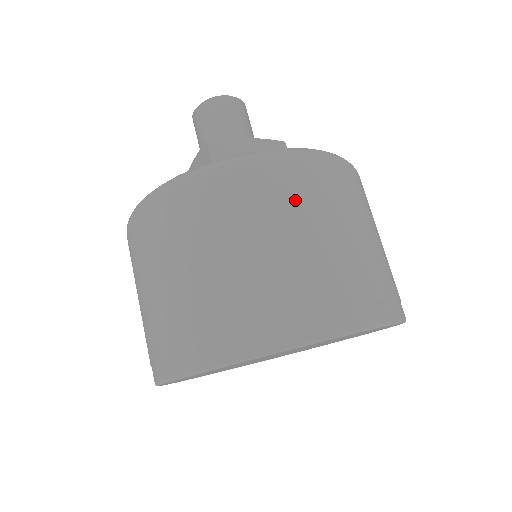
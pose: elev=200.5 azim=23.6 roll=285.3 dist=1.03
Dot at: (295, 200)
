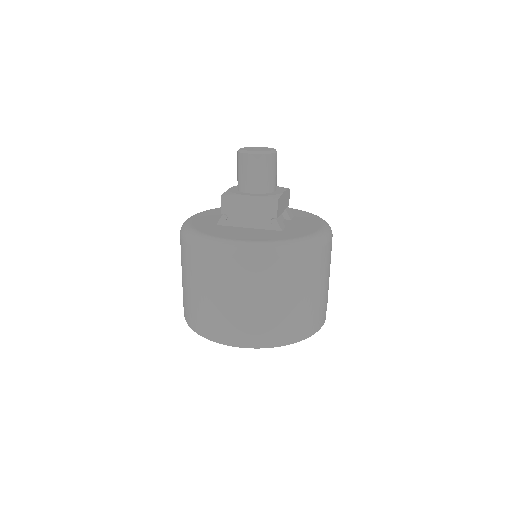
Dot at: (220, 278)
